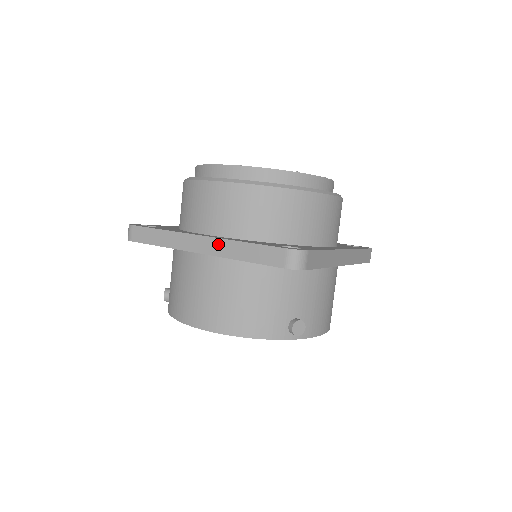
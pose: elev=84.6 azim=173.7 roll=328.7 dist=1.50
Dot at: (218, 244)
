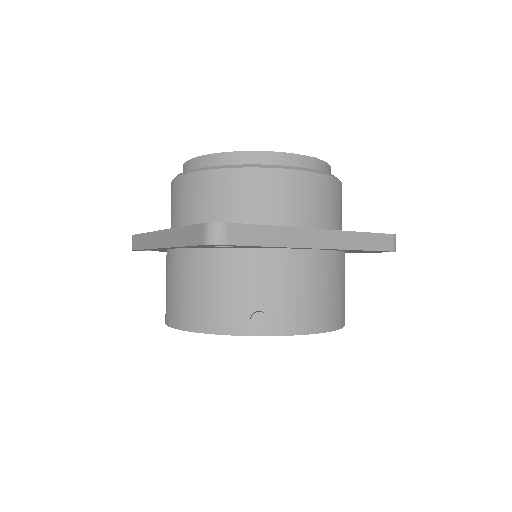
Dot at: (169, 235)
